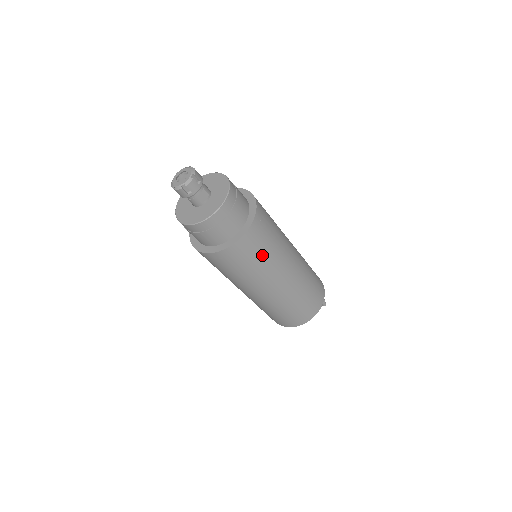
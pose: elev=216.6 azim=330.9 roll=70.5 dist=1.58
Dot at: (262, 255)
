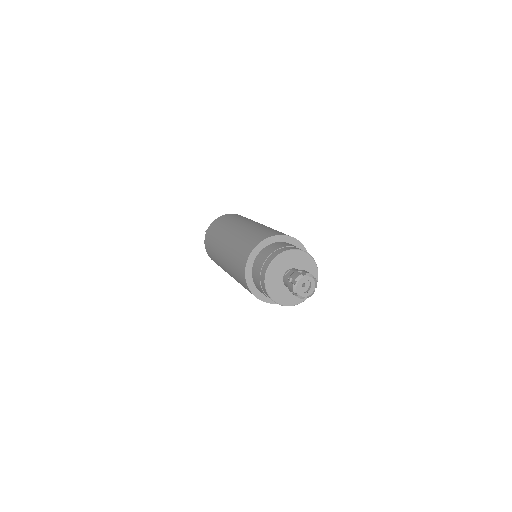
Dot at: occluded
